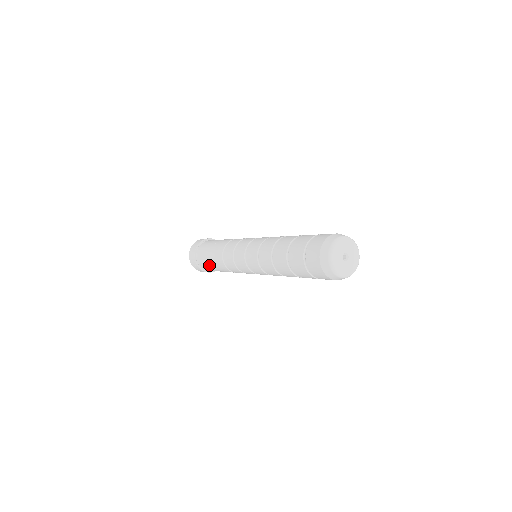
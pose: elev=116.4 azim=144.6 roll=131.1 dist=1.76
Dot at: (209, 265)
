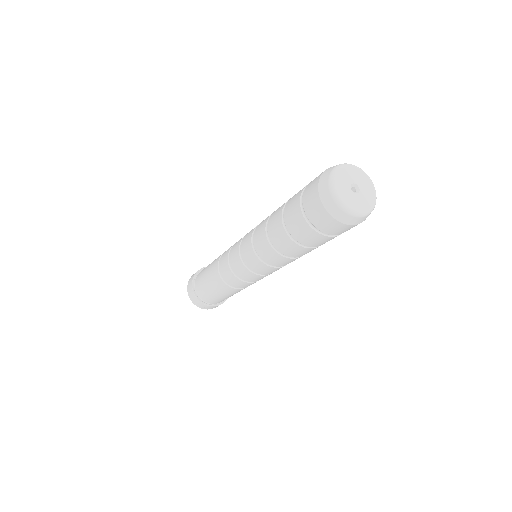
Dot at: (213, 296)
